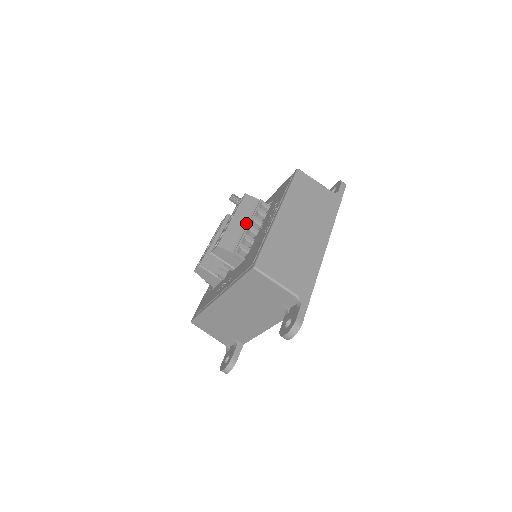
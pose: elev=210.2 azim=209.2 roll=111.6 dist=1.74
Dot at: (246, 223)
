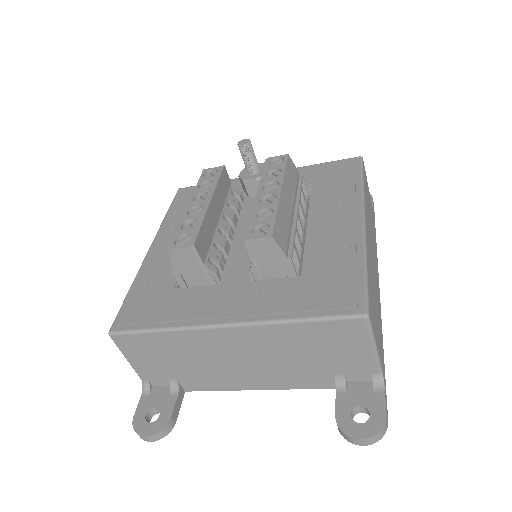
Dot at: (293, 207)
